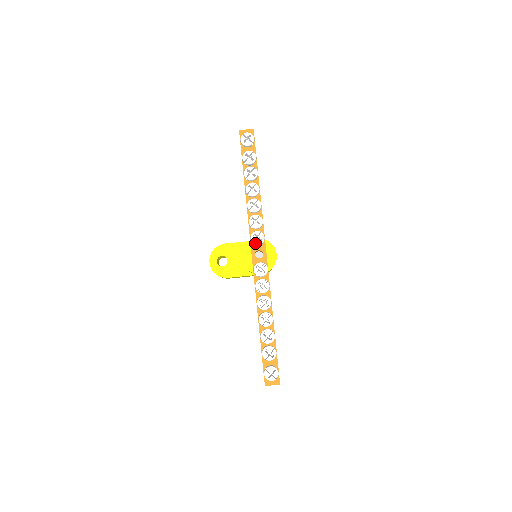
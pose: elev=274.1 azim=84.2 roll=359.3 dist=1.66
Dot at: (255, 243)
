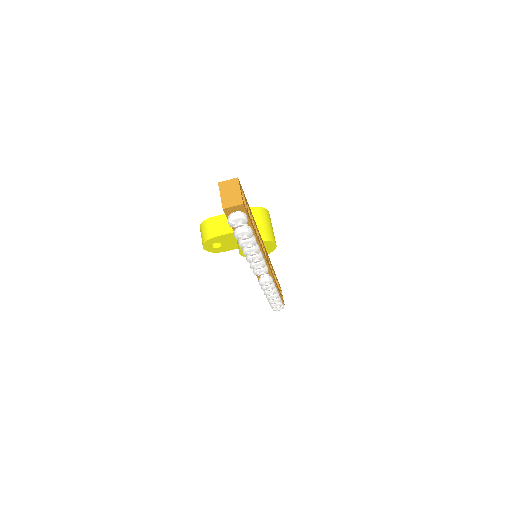
Dot at: (259, 275)
